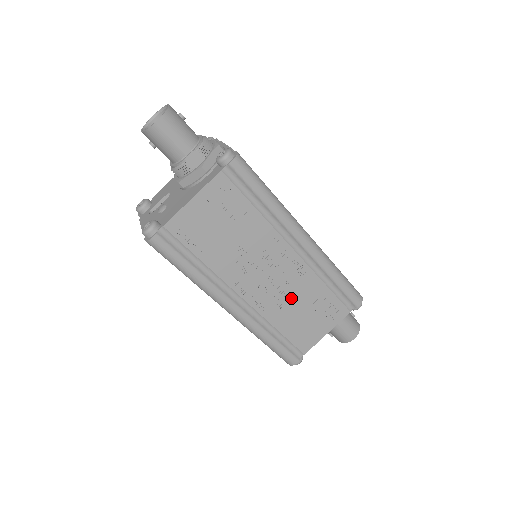
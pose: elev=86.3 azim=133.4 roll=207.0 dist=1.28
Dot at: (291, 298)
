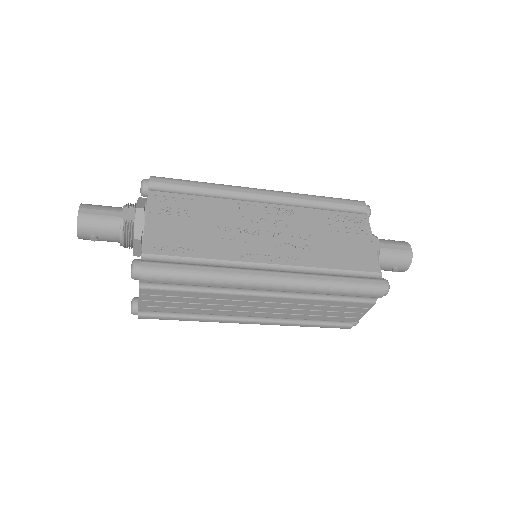
Dot at: (308, 237)
